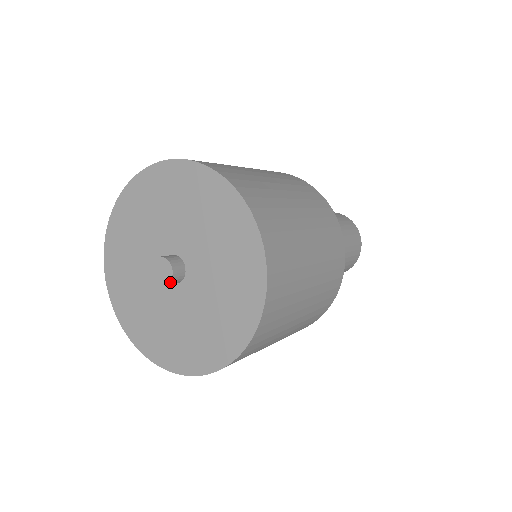
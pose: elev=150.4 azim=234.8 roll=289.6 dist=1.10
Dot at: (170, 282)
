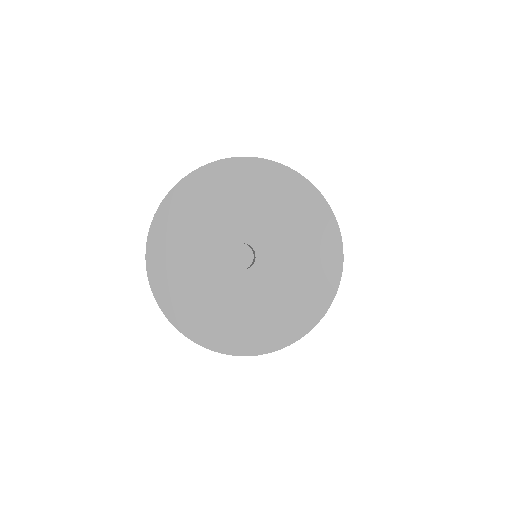
Dot at: (252, 263)
